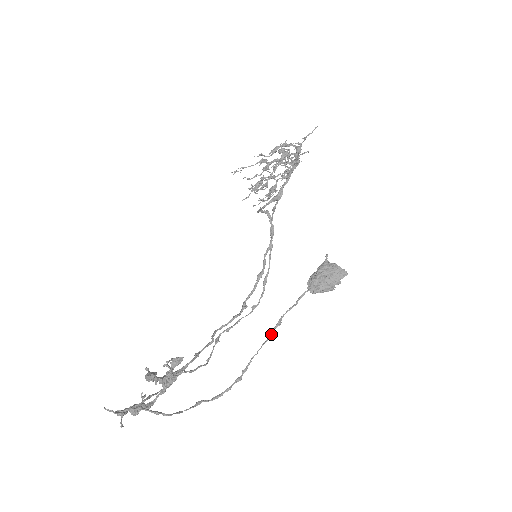
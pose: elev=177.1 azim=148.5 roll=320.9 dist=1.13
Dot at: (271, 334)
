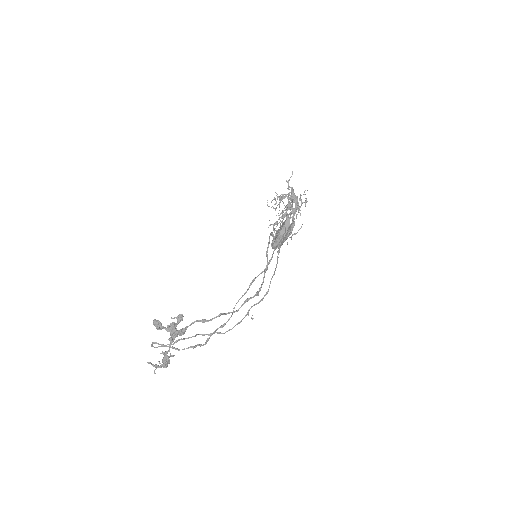
Dot at: (248, 288)
